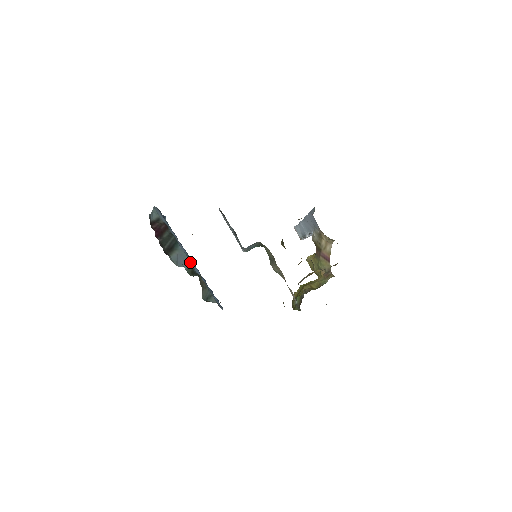
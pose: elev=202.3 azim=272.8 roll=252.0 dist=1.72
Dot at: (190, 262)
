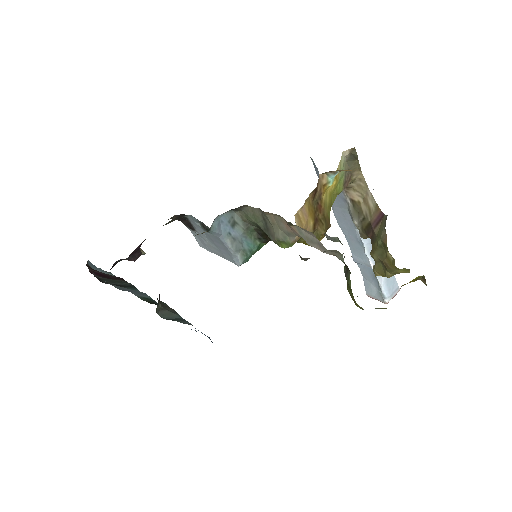
Dot at: (153, 300)
